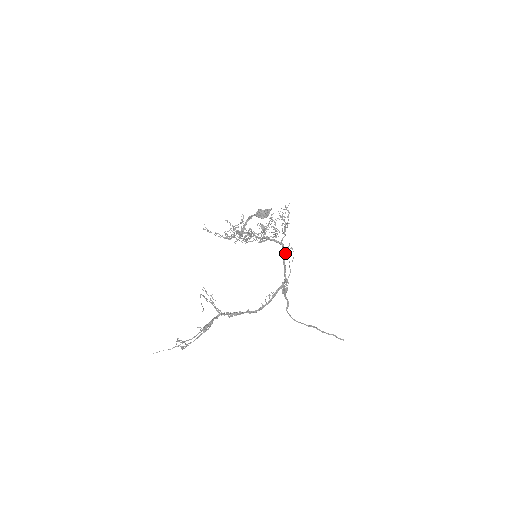
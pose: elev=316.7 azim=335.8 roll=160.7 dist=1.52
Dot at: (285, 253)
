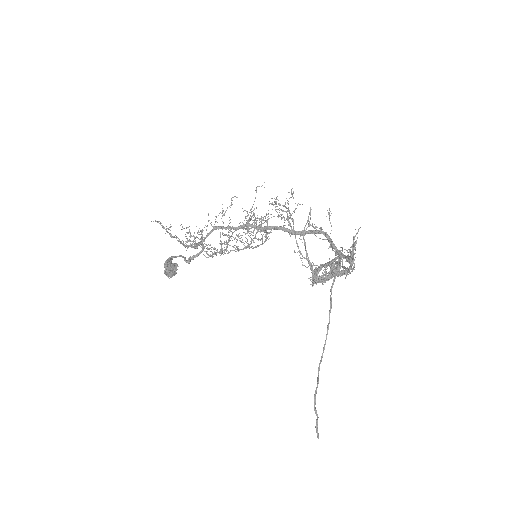
Dot at: (314, 231)
